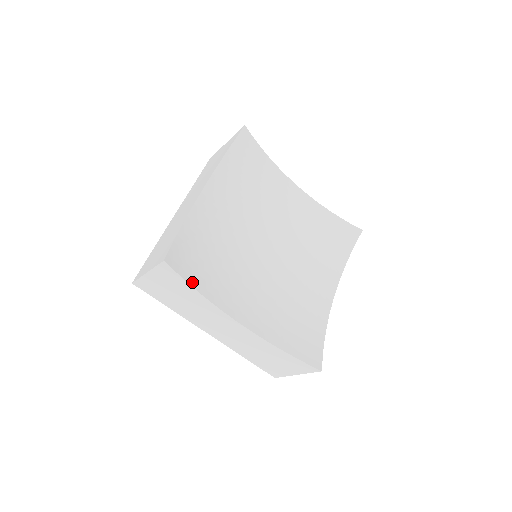
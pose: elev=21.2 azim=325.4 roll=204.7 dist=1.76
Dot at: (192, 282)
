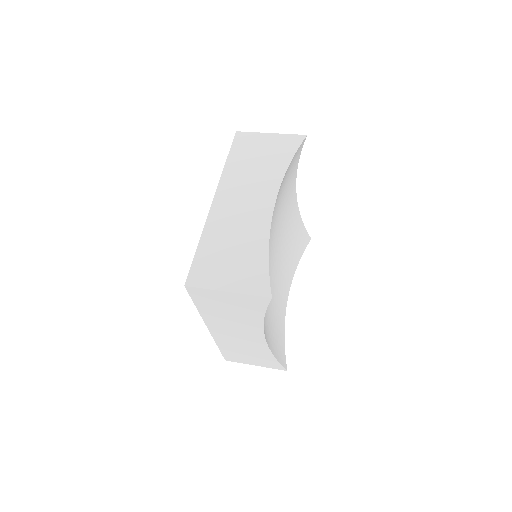
Dot at: occluded
